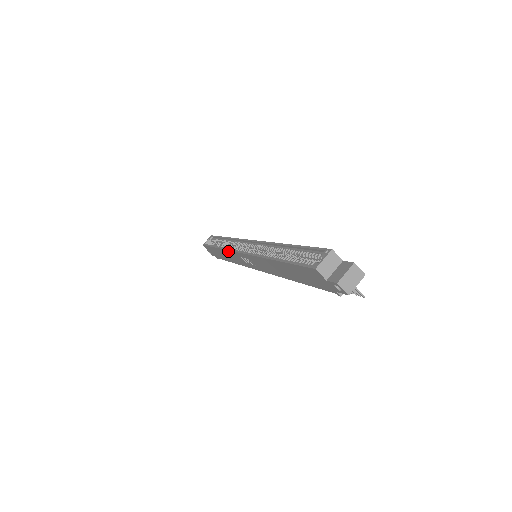
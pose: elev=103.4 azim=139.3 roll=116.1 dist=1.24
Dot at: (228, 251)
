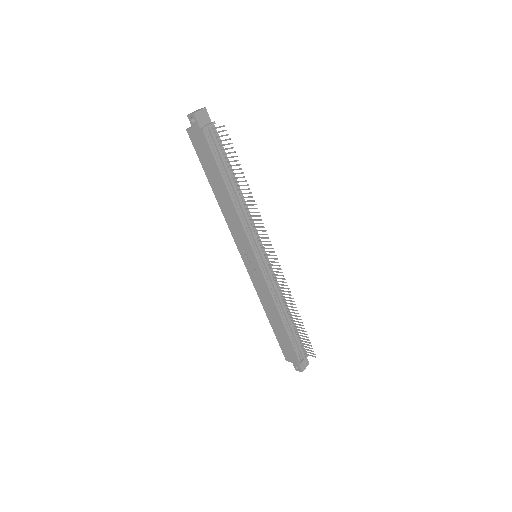
Dot at: (256, 289)
